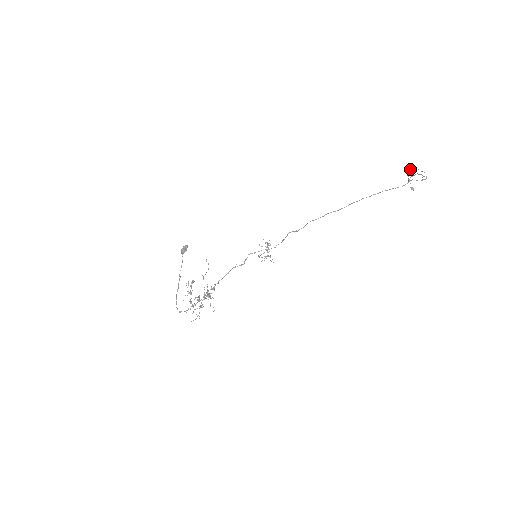
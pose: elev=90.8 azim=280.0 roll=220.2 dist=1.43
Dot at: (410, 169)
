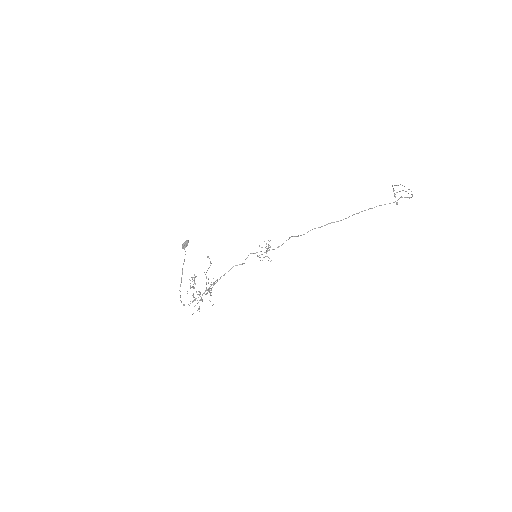
Dot at: (397, 185)
